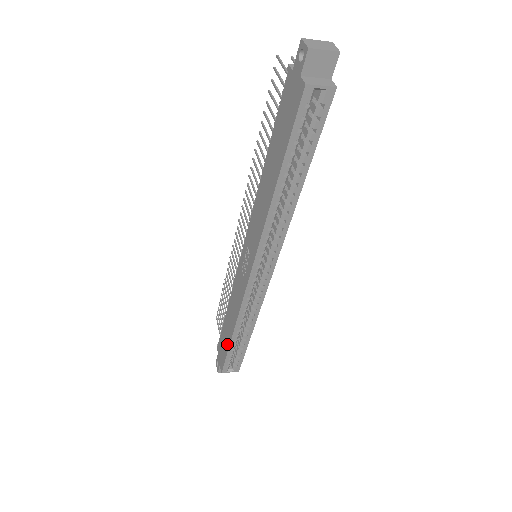
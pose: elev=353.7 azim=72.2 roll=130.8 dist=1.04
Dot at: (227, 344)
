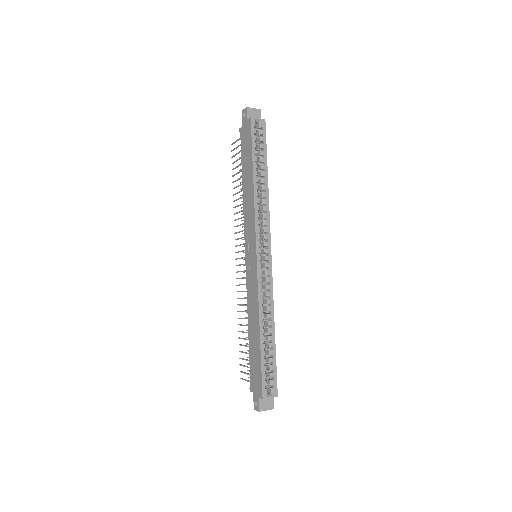
Dot at: (258, 354)
